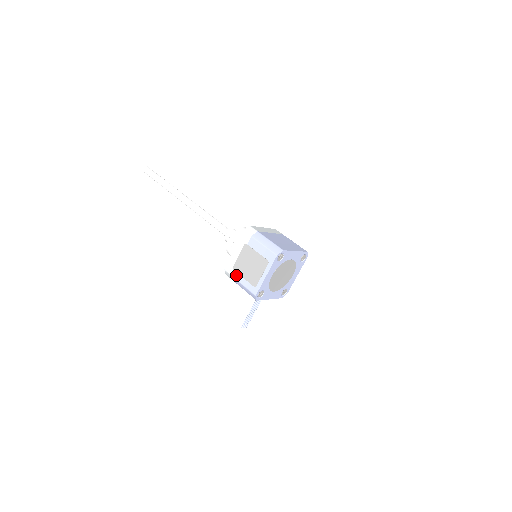
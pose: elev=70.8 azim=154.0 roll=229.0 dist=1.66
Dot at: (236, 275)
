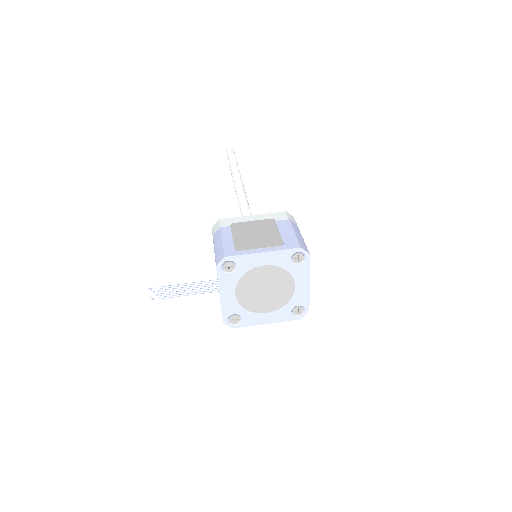
Dot at: (227, 230)
